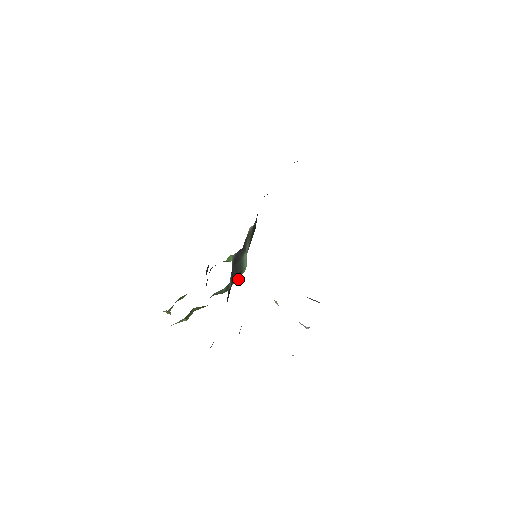
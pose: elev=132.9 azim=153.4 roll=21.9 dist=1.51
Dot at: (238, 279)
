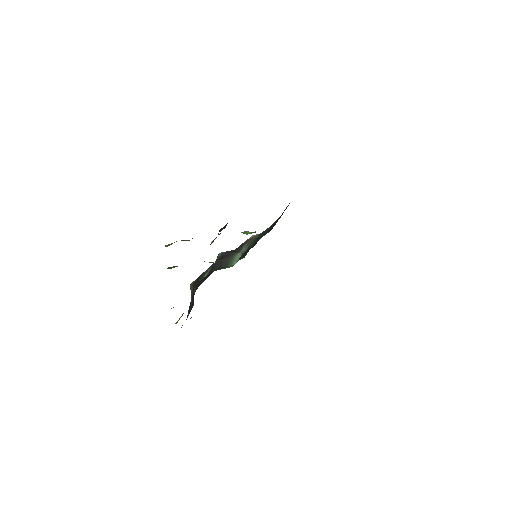
Dot at: occluded
